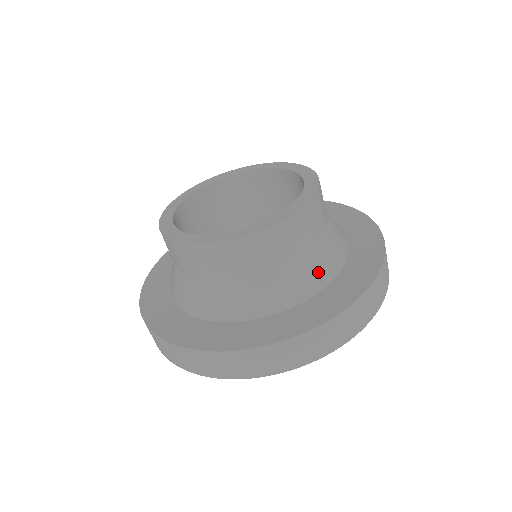
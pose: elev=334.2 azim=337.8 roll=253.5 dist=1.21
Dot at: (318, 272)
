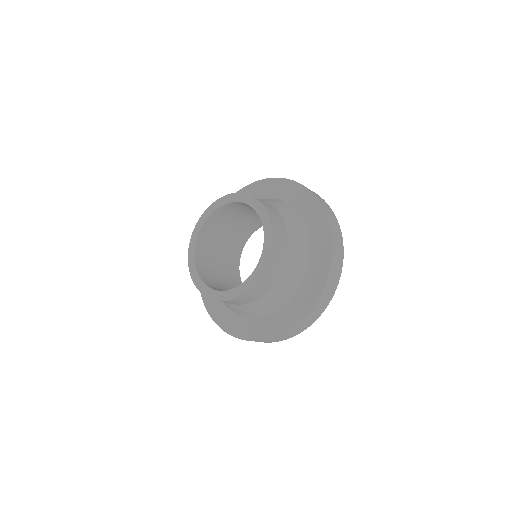
Dot at: (286, 292)
